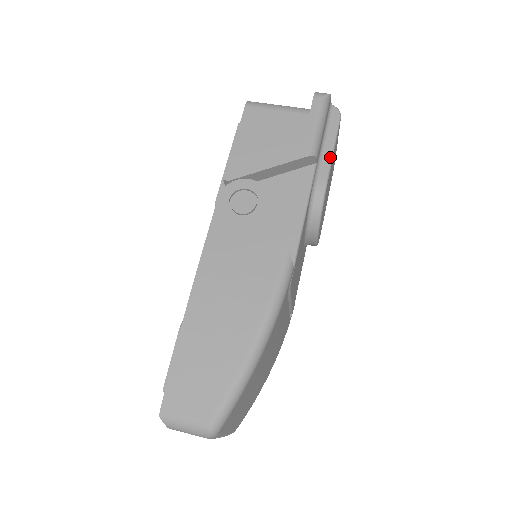
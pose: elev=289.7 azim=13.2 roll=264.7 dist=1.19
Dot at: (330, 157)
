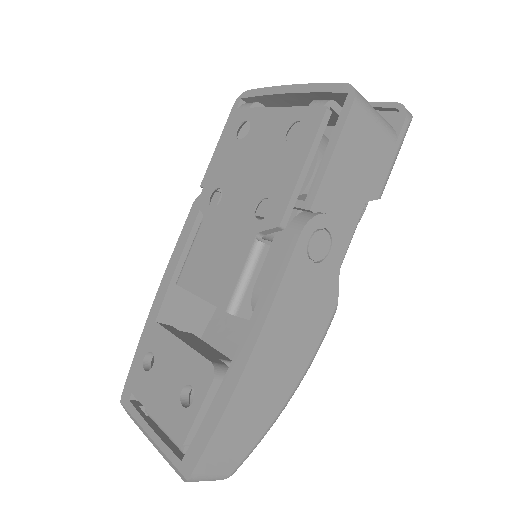
Dot at: occluded
